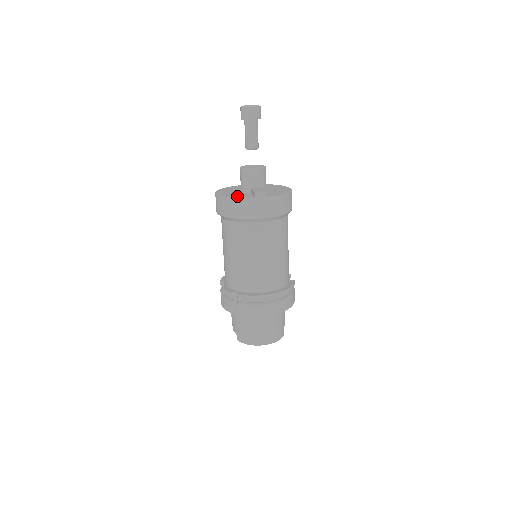
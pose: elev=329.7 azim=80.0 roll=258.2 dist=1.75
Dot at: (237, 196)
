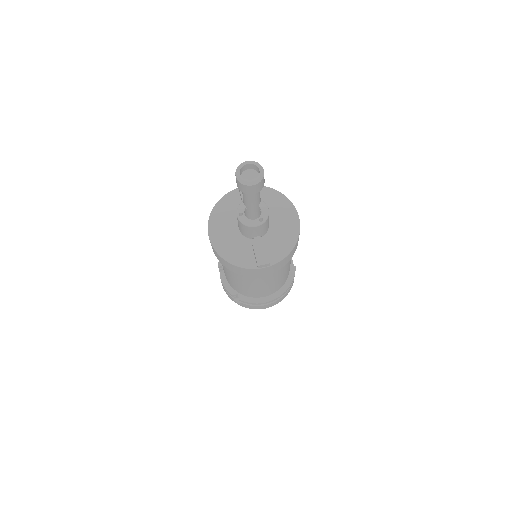
Dot at: (236, 257)
